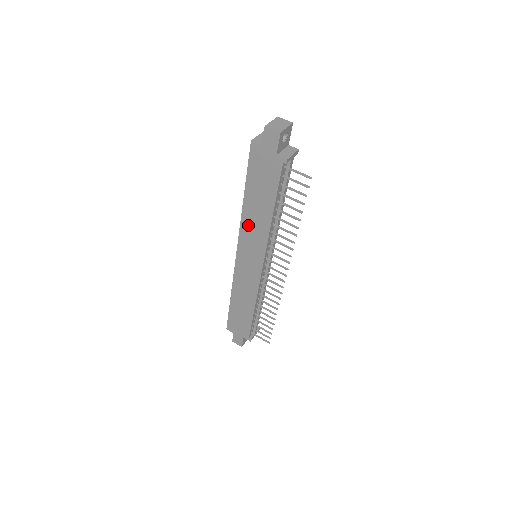
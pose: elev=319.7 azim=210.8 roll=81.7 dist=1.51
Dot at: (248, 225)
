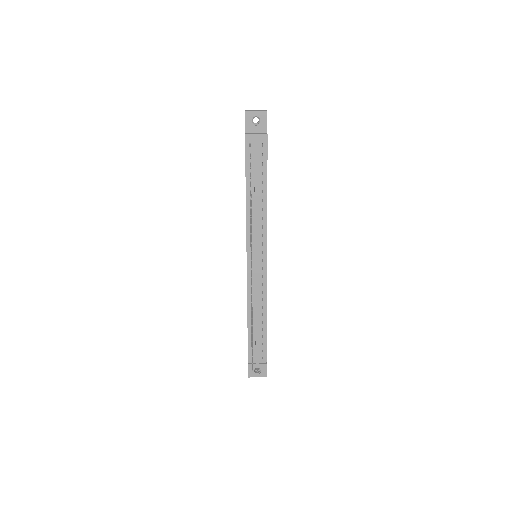
Dot at: occluded
